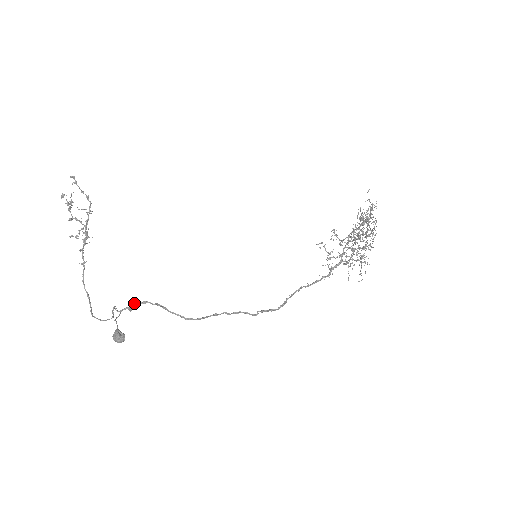
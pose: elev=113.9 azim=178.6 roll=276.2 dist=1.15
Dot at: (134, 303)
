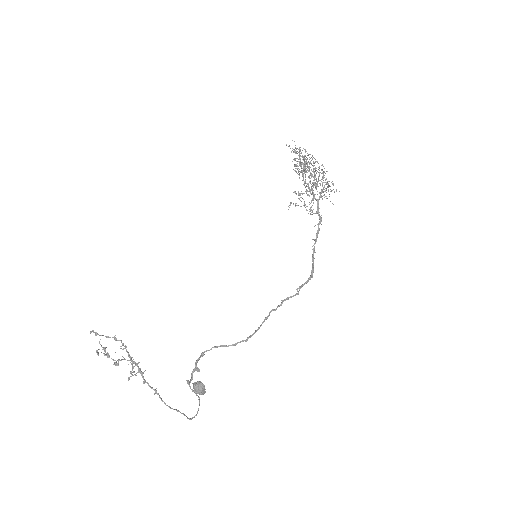
Dot at: (195, 362)
